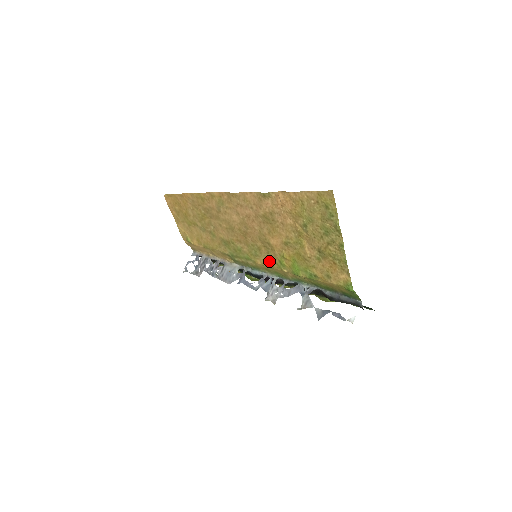
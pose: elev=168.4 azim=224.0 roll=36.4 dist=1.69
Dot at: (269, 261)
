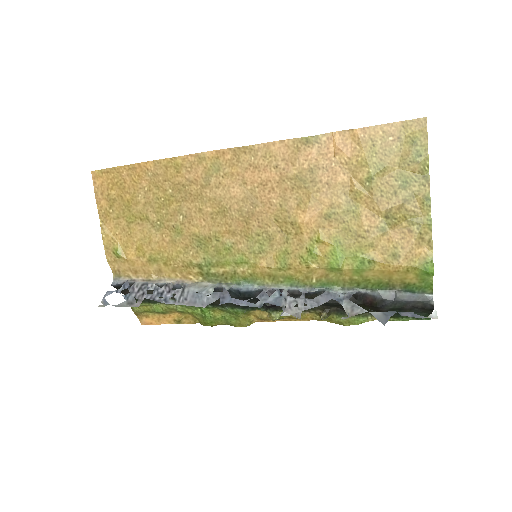
Dot at: (285, 256)
